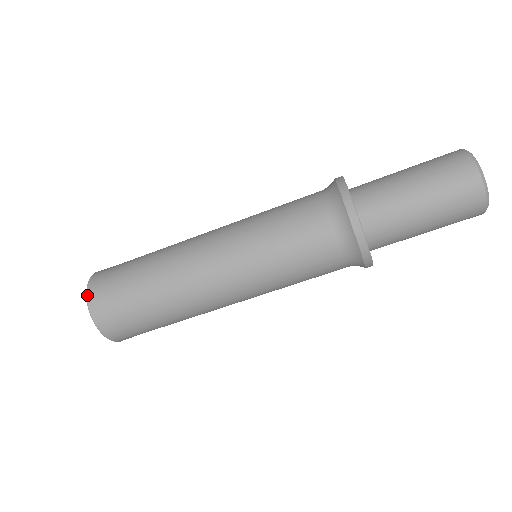
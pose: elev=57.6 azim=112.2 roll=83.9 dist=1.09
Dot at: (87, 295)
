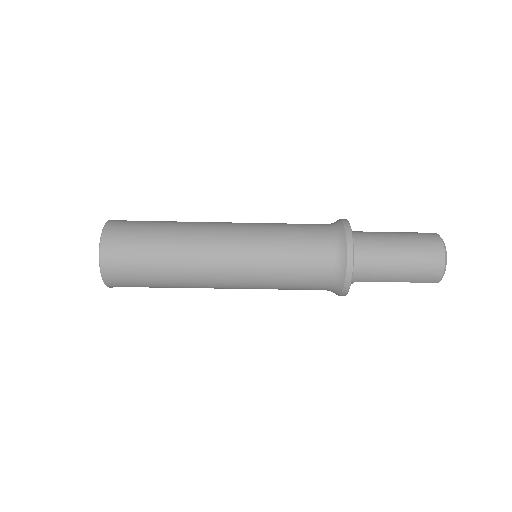
Dot at: (106, 225)
